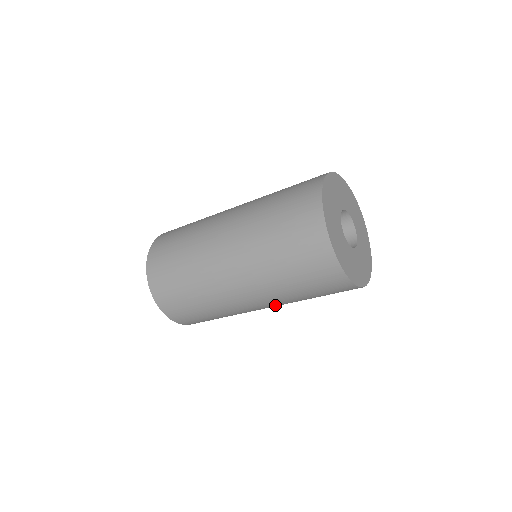
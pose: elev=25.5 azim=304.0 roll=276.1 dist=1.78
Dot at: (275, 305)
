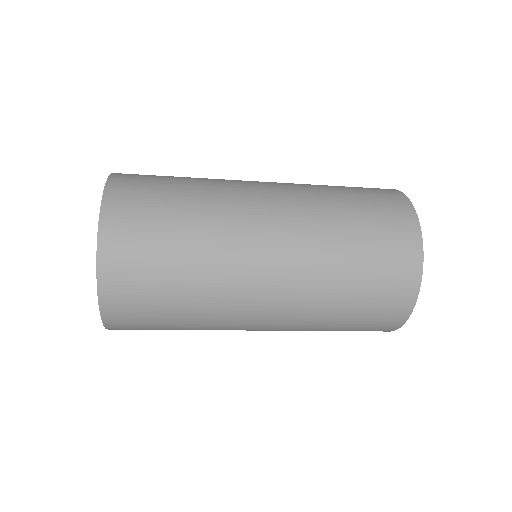
Dot at: occluded
